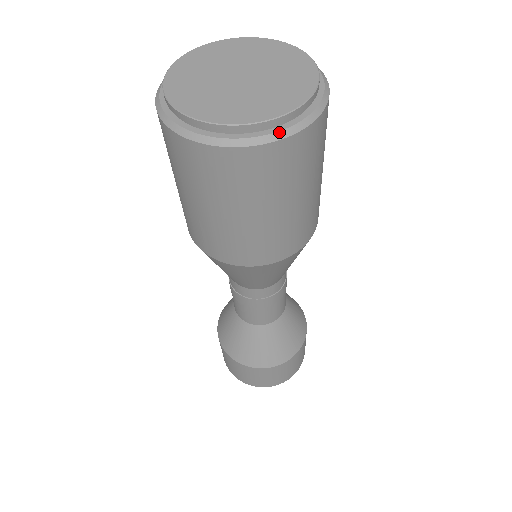
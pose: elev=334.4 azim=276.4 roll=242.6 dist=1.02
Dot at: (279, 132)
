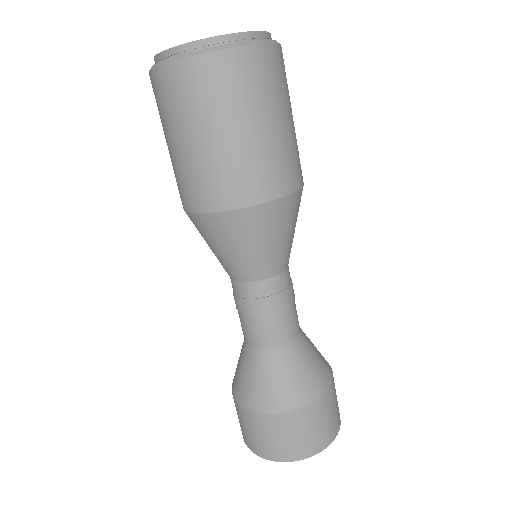
Dot at: (276, 41)
